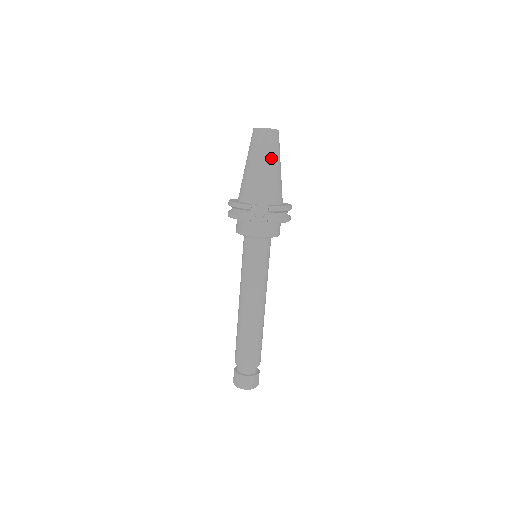
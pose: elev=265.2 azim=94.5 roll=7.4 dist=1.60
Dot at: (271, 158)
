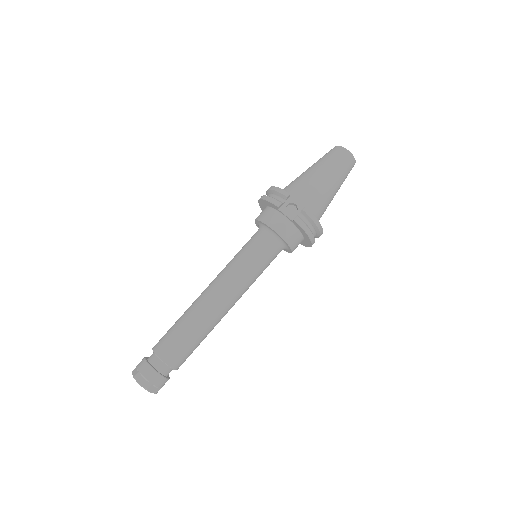
Dot at: (335, 174)
